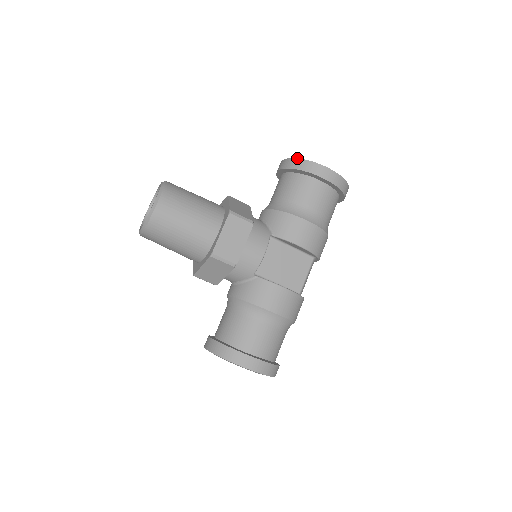
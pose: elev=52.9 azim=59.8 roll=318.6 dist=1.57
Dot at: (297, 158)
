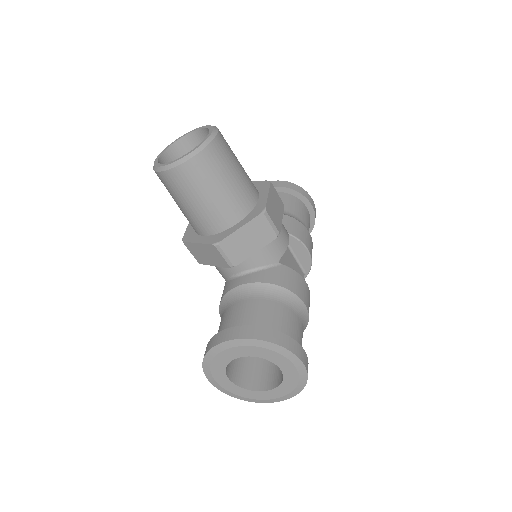
Dot at: (285, 181)
